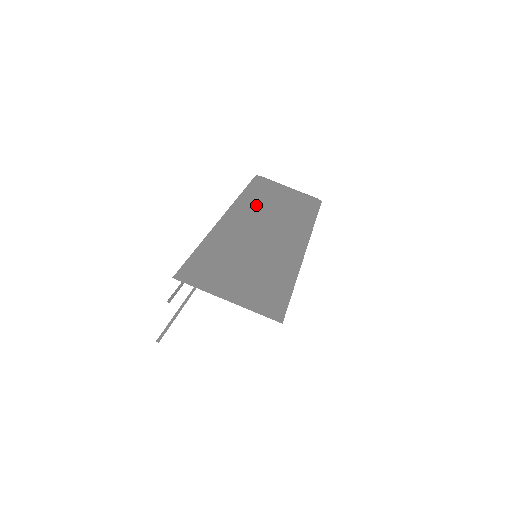
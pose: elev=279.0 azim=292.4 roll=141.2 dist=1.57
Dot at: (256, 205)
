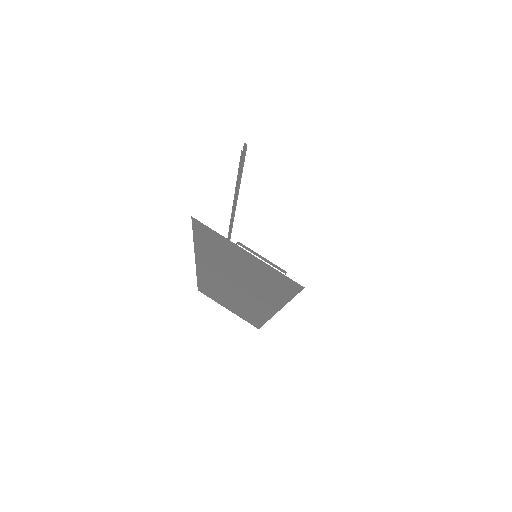
Dot at: occluded
